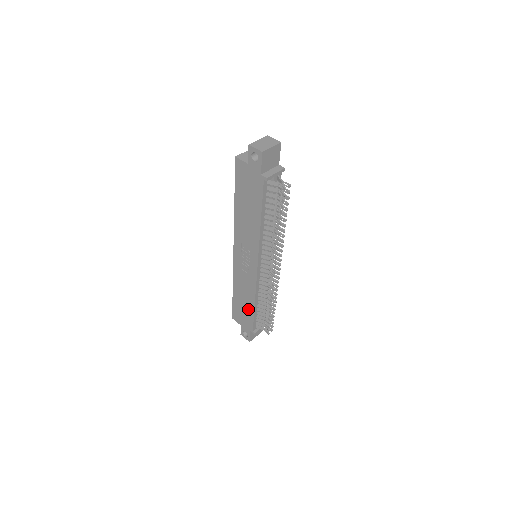
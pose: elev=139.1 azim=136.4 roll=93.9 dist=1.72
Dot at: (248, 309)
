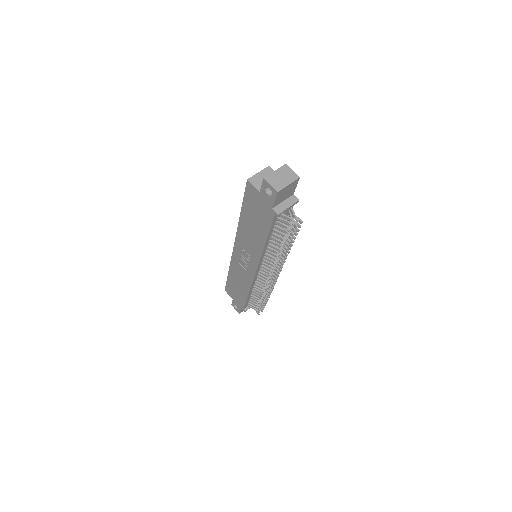
Dot at: (241, 293)
